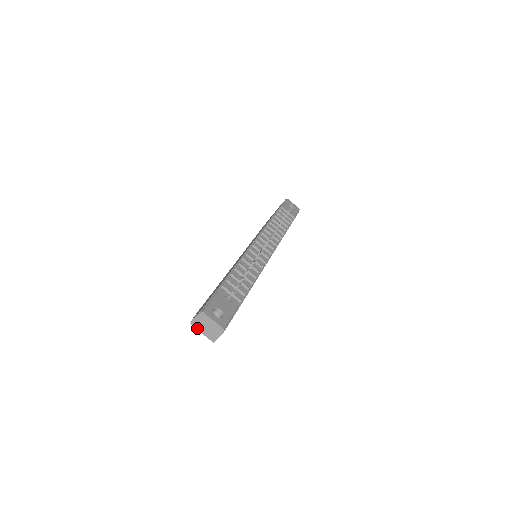
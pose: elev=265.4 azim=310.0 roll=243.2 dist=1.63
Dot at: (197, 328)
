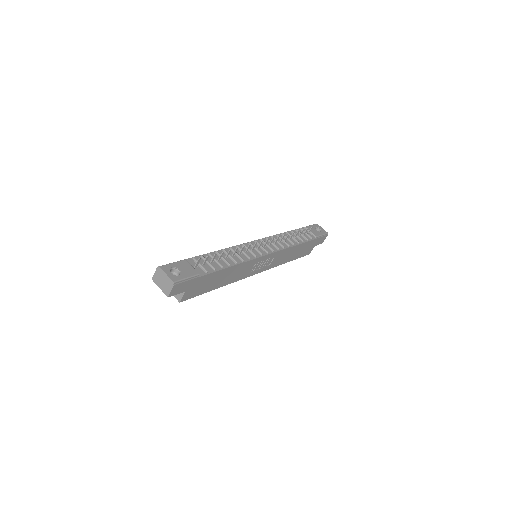
Dot at: (156, 283)
